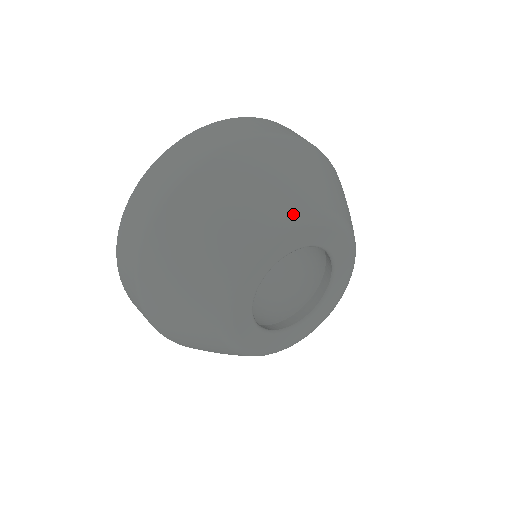
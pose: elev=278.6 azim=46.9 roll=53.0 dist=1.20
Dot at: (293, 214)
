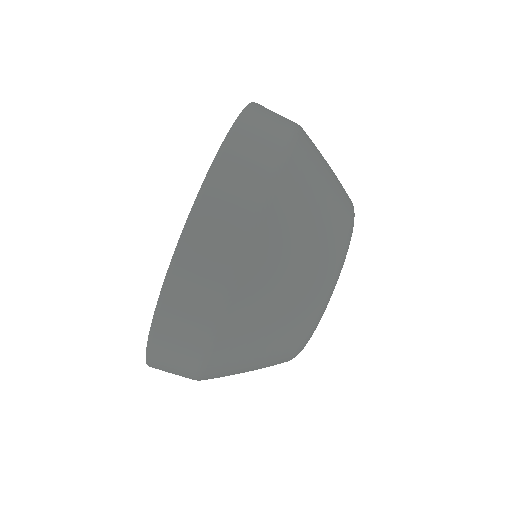
Dot at: (326, 294)
